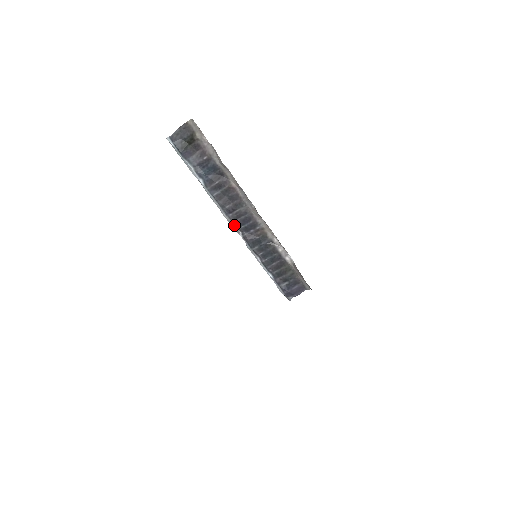
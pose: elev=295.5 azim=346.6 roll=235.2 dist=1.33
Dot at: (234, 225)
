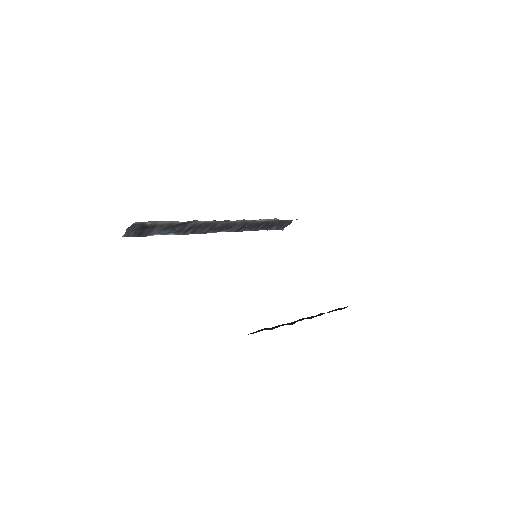
Dot at: (216, 232)
